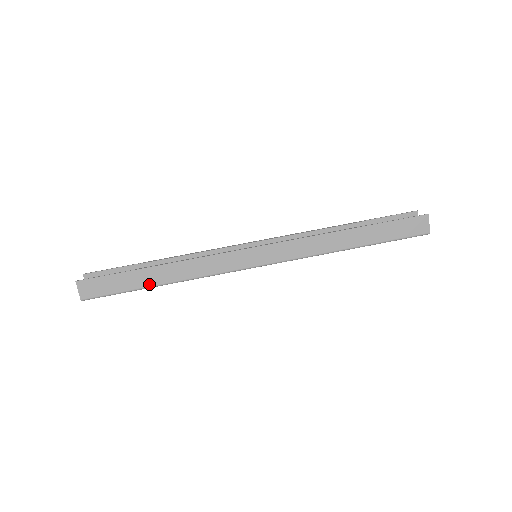
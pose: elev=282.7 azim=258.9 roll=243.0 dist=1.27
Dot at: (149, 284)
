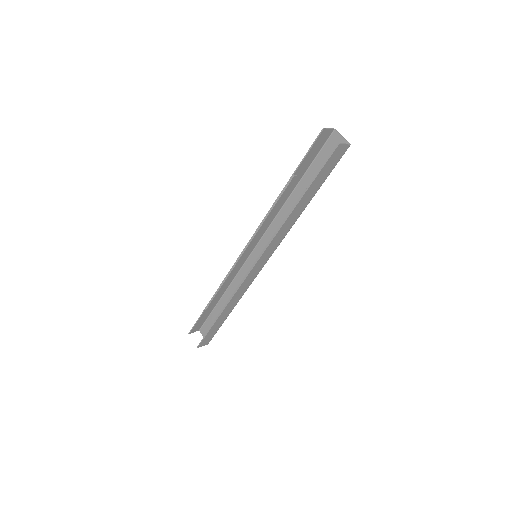
Dot at: (226, 317)
